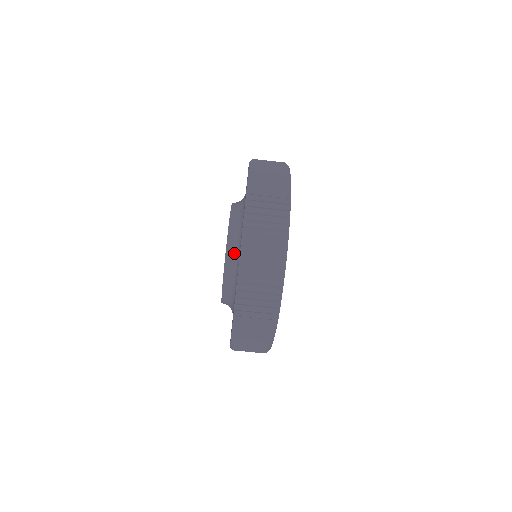
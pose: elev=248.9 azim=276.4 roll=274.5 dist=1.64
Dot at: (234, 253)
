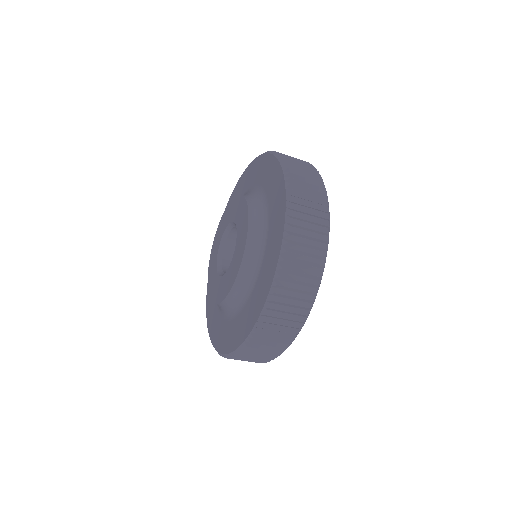
Dot at: (243, 287)
